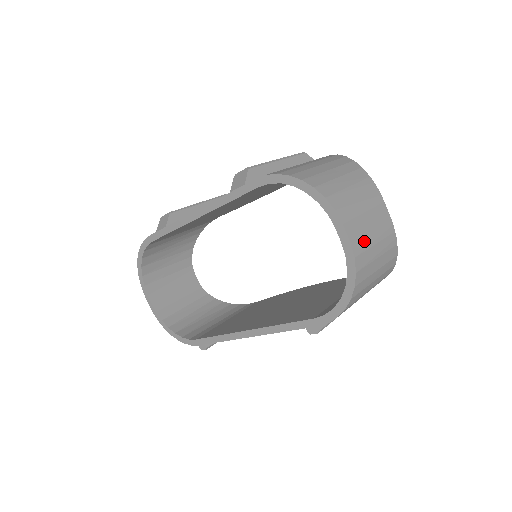
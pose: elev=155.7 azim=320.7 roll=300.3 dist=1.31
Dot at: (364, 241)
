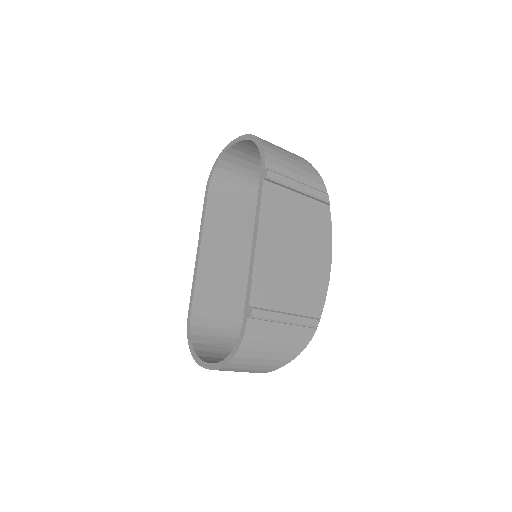
Dot at: occluded
